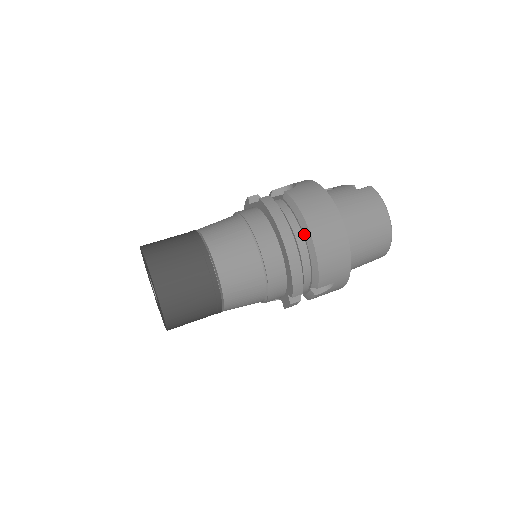
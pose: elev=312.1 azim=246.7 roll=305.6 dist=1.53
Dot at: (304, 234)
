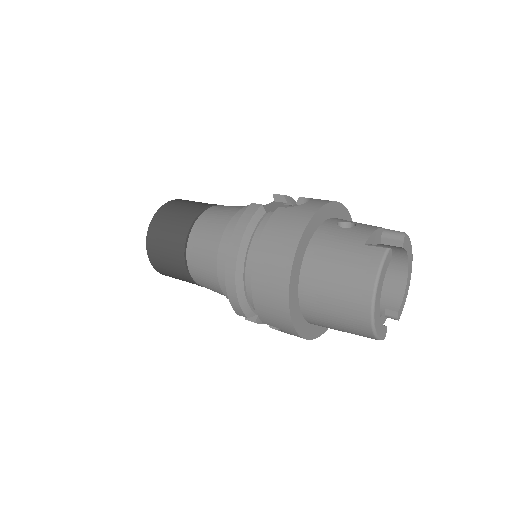
Dot at: occluded
